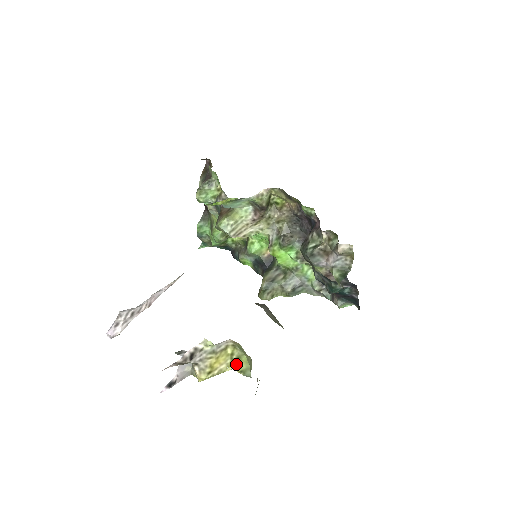
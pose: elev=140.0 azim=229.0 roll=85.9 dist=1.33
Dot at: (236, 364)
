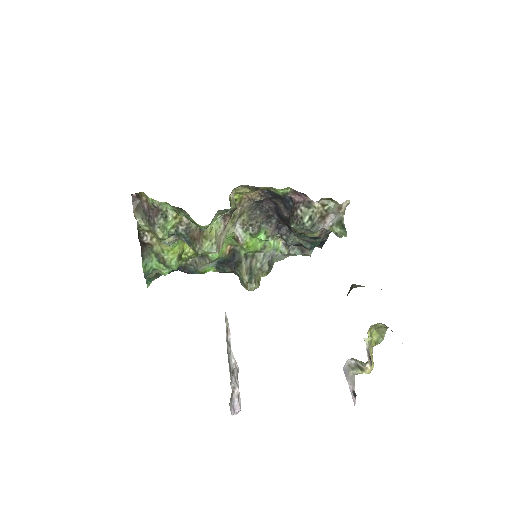
Dot at: (372, 341)
